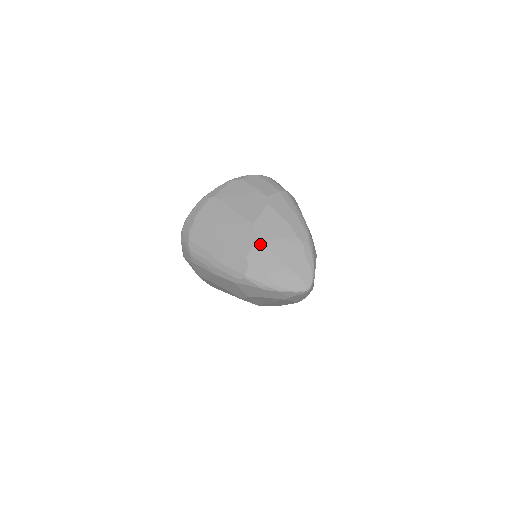
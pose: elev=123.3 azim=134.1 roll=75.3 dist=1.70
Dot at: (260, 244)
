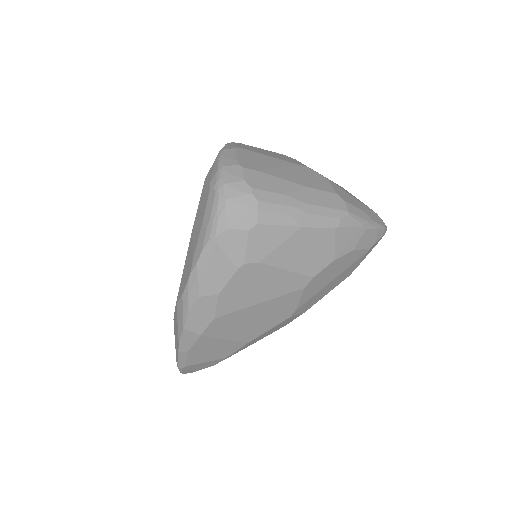
Dot at: (333, 183)
